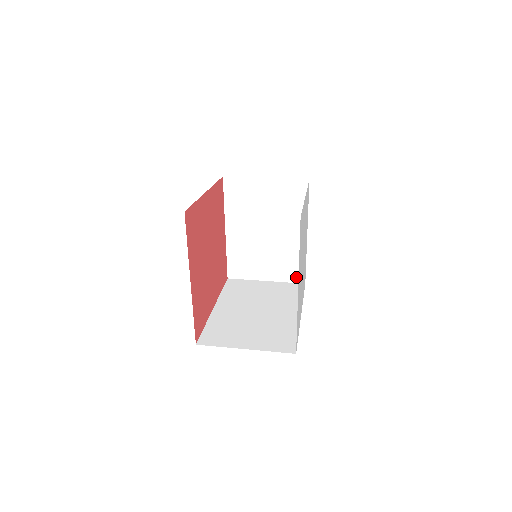
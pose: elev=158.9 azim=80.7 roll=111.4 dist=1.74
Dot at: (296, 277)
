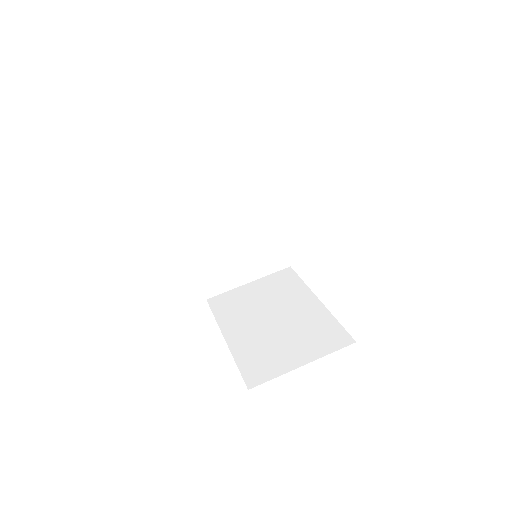
Dot at: occluded
